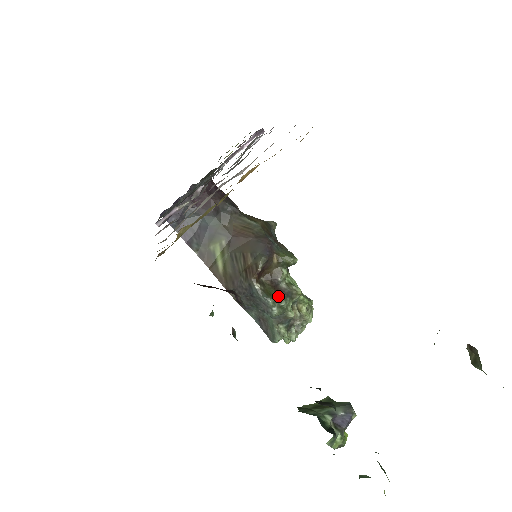
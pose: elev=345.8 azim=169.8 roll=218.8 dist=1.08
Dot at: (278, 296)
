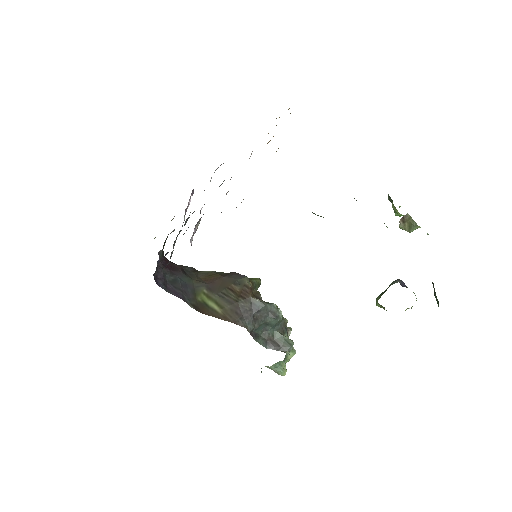
Dot at: occluded
